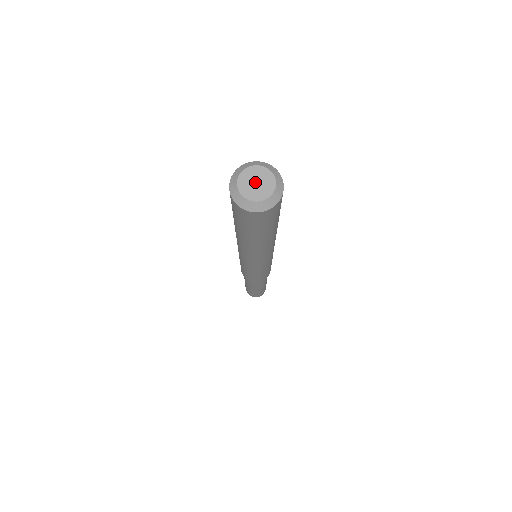
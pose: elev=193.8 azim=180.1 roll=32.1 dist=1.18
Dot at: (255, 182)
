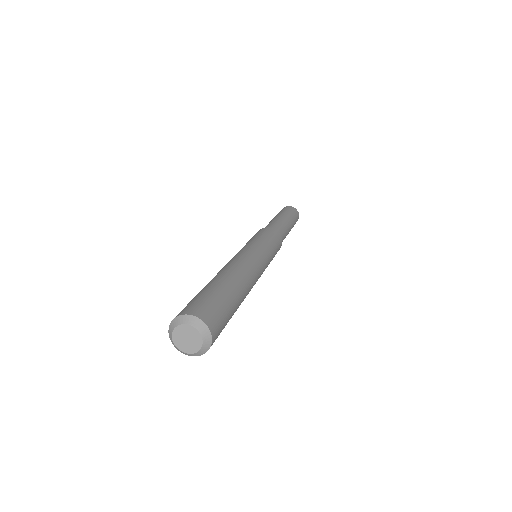
Dot at: (186, 338)
